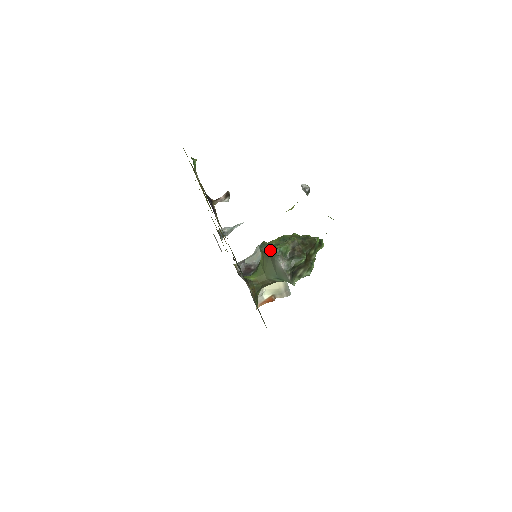
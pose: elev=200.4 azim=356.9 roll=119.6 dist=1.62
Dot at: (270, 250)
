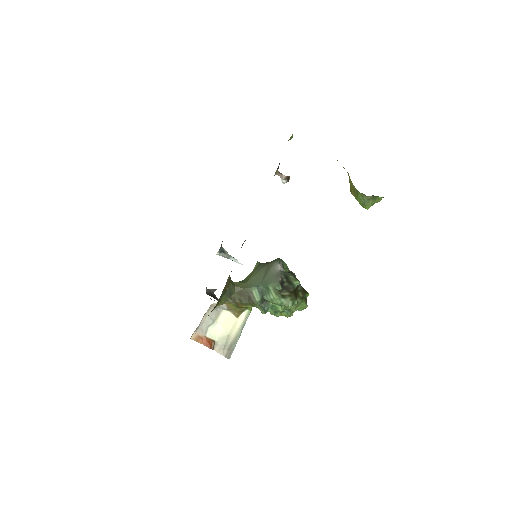
Dot at: (270, 262)
